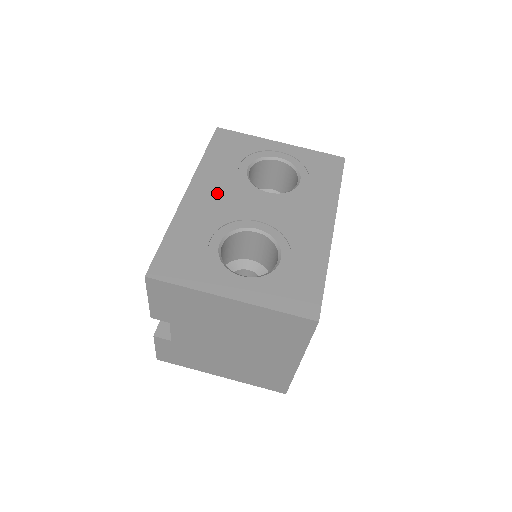
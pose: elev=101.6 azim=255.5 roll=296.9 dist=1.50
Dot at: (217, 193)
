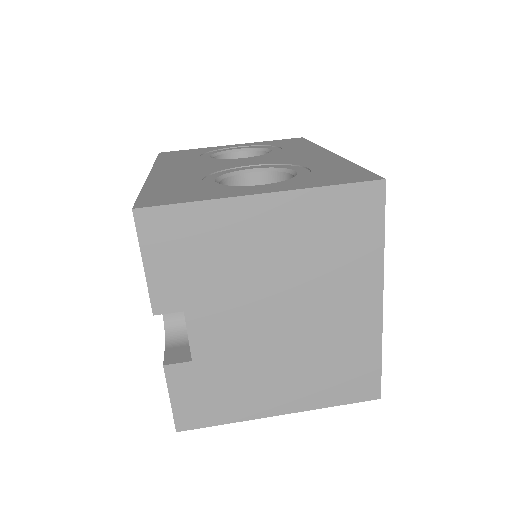
Dot at: (187, 167)
